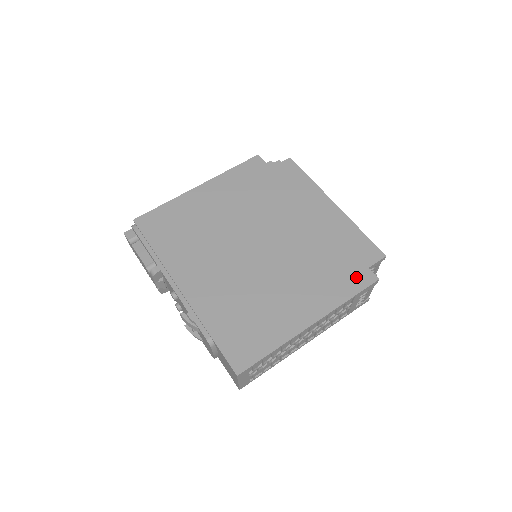
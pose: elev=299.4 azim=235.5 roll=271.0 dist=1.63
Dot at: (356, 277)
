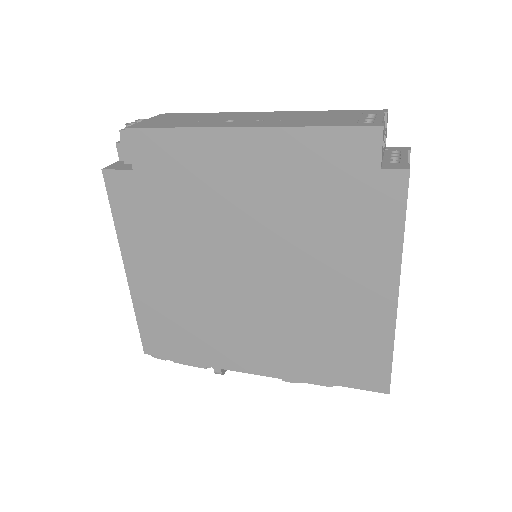
Dot at: (381, 198)
